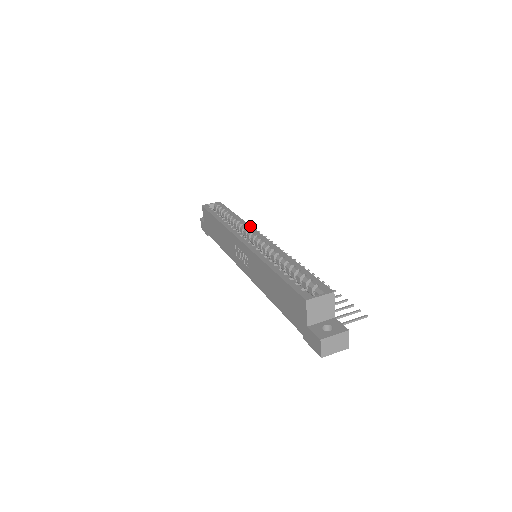
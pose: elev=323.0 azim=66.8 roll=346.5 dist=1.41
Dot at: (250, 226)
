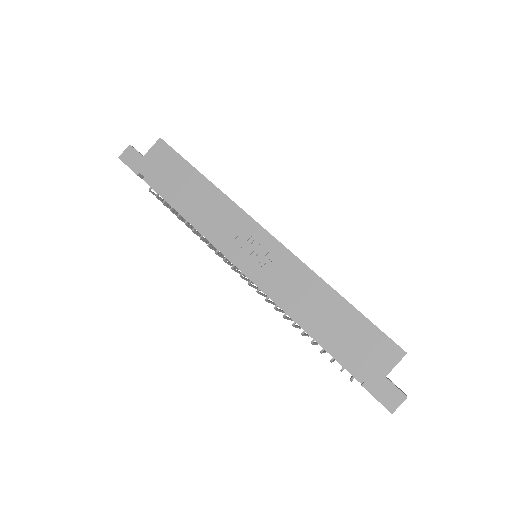
Dot at: occluded
